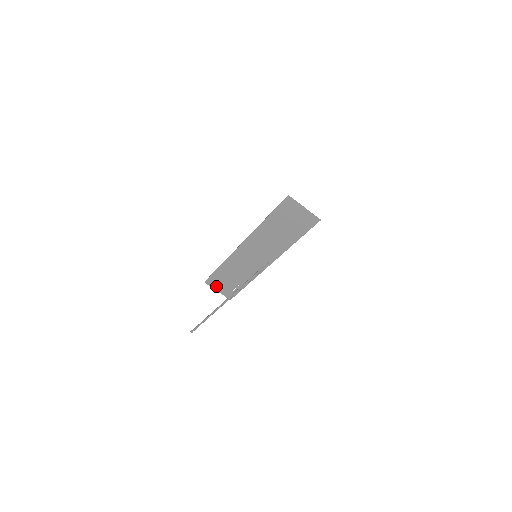
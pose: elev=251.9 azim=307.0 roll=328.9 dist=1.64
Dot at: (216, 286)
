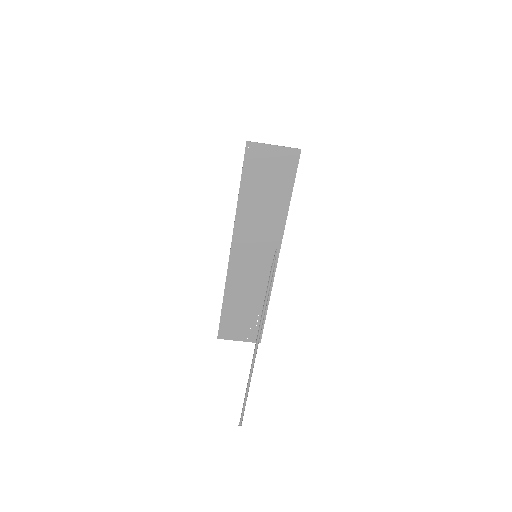
Dot at: (234, 334)
